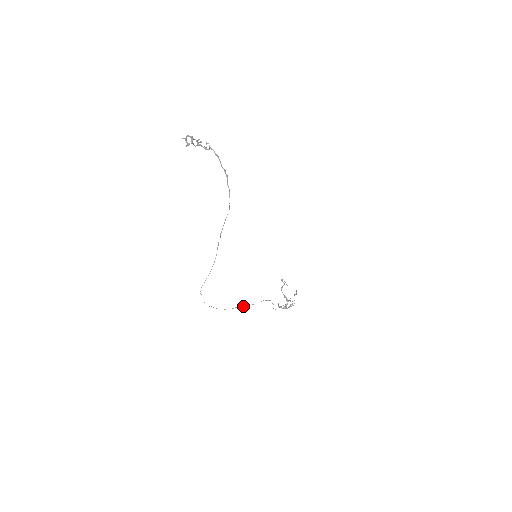
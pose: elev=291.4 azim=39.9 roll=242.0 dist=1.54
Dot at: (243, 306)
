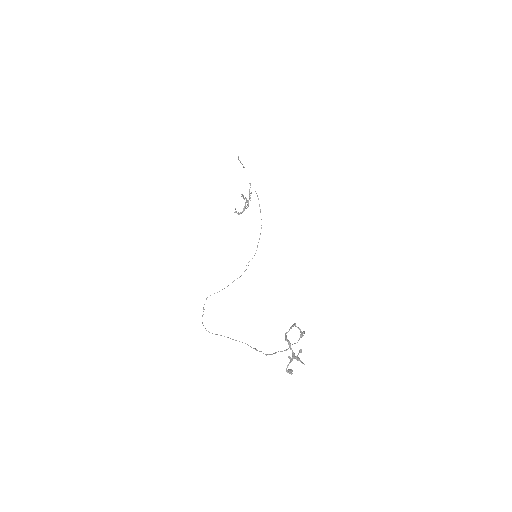
Dot at: occluded
